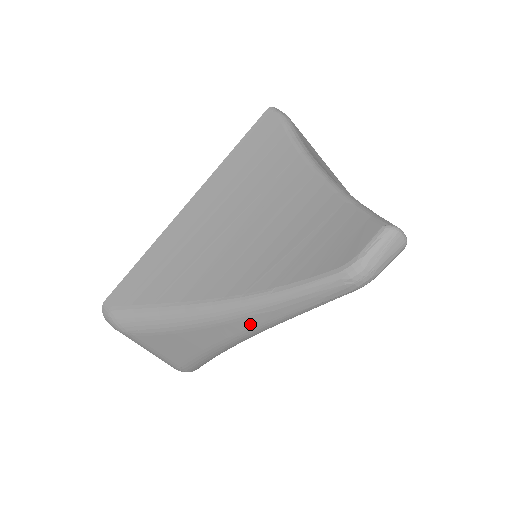
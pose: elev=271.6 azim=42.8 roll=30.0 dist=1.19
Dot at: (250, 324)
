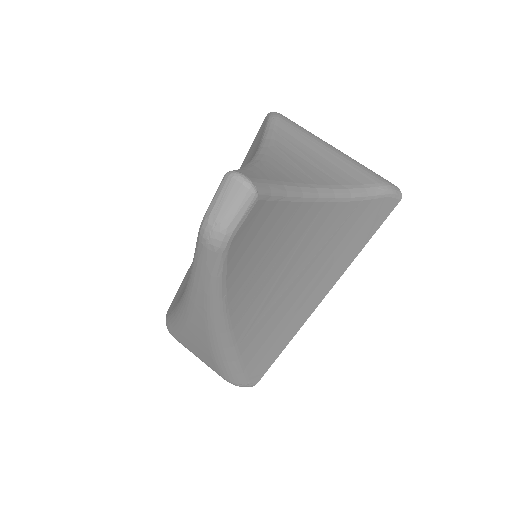
Dot at: (201, 312)
